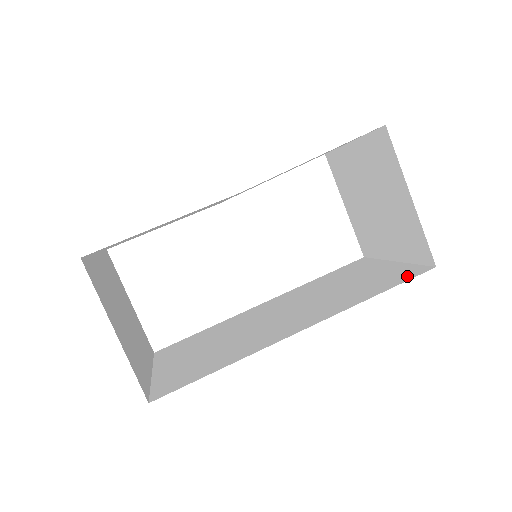
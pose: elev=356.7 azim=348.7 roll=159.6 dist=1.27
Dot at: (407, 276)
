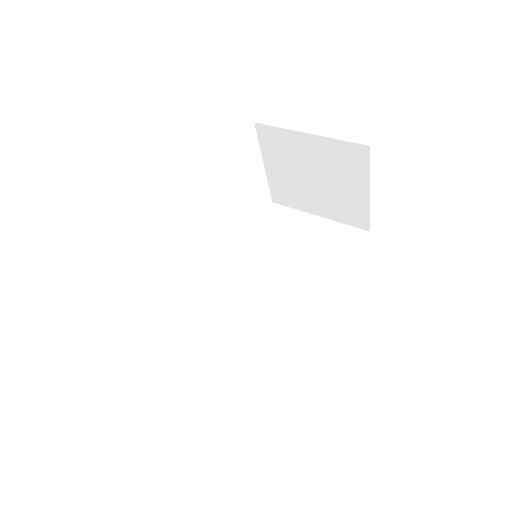
Dot at: (354, 242)
